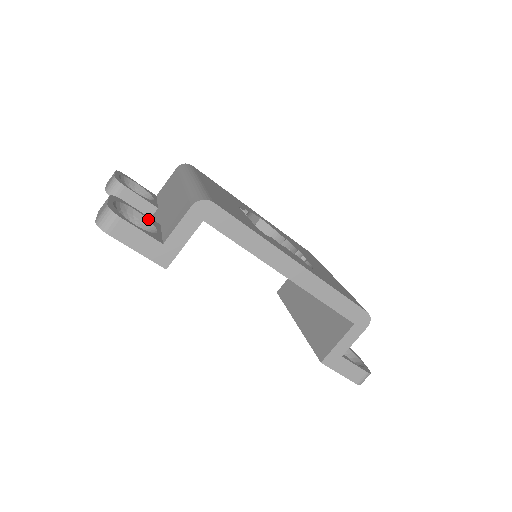
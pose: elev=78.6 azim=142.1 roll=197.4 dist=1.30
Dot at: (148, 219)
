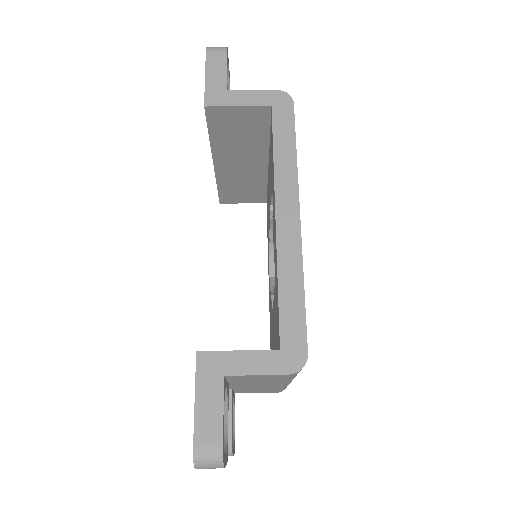
Dot at: occluded
